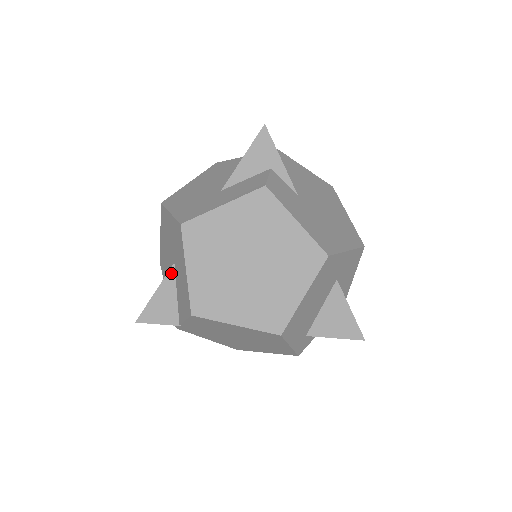
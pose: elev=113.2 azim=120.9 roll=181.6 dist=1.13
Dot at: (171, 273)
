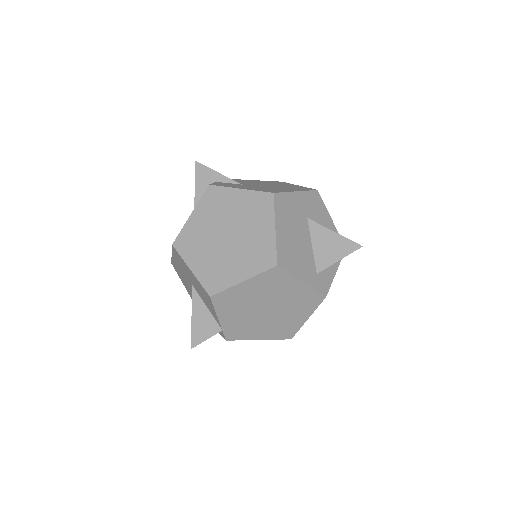
Dot at: (194, 294)
